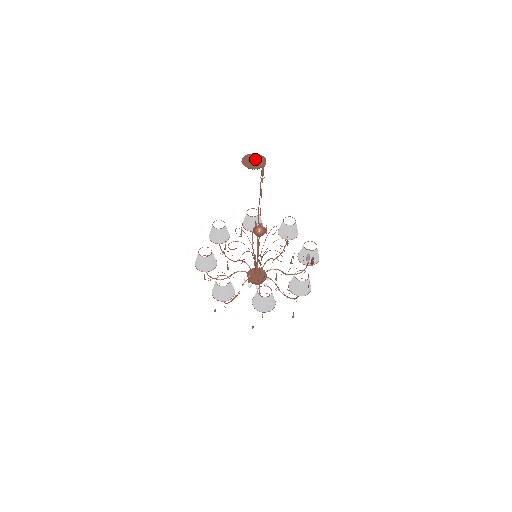
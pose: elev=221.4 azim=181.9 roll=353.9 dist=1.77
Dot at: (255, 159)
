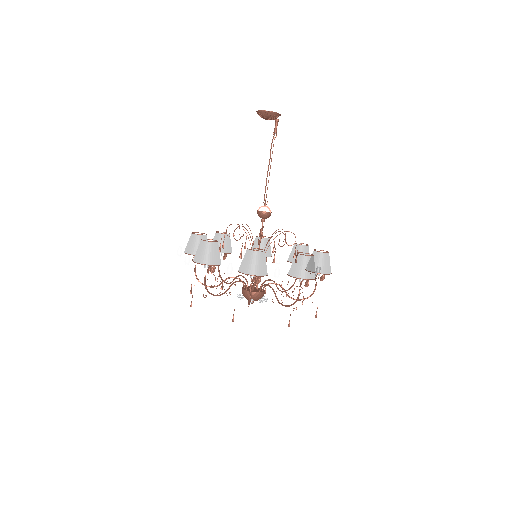
Dot at: occluded
